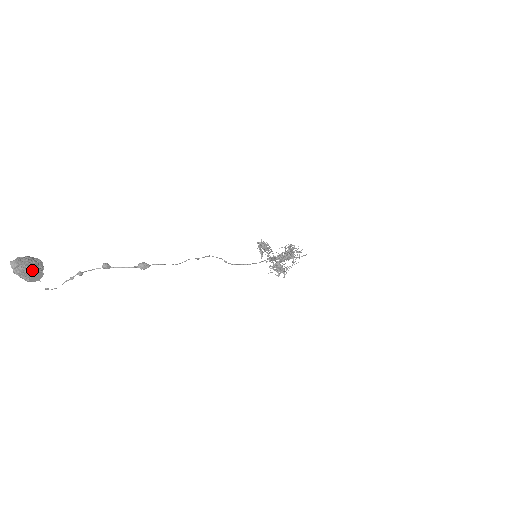
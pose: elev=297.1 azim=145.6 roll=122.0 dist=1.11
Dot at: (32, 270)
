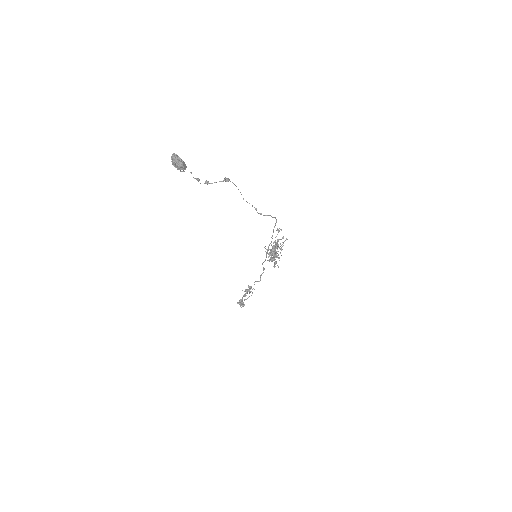
Dot at: occluded
